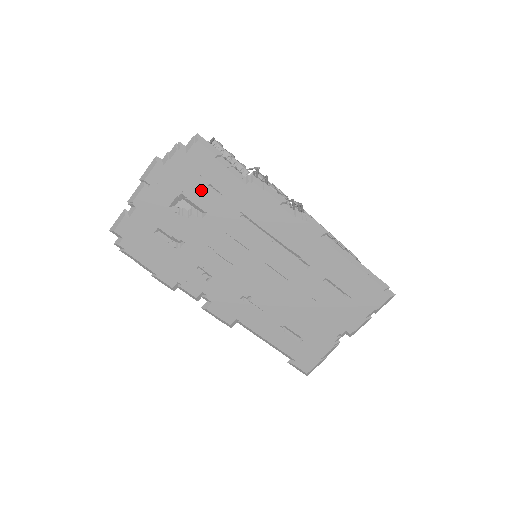
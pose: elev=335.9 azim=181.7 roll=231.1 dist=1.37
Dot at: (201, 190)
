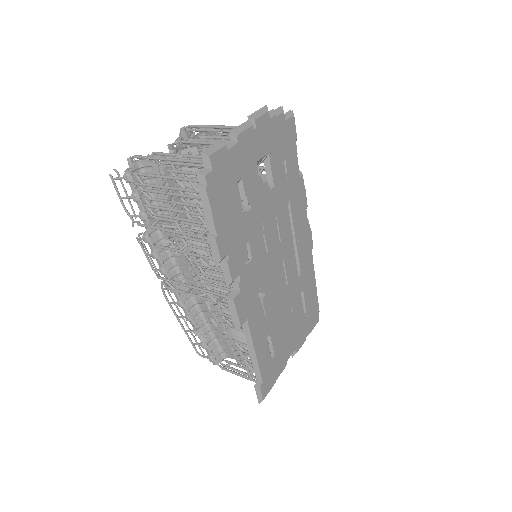
Dot at: (280, 162)
